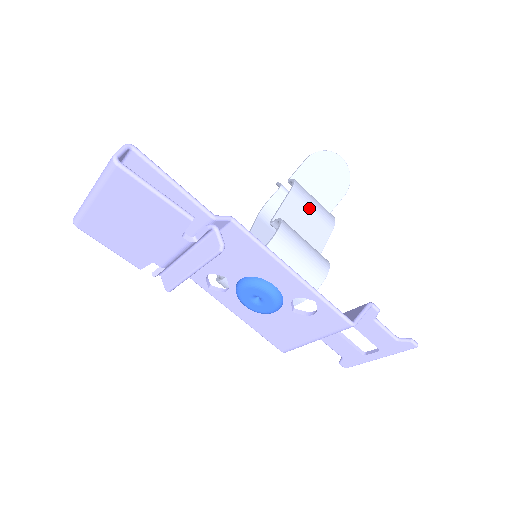
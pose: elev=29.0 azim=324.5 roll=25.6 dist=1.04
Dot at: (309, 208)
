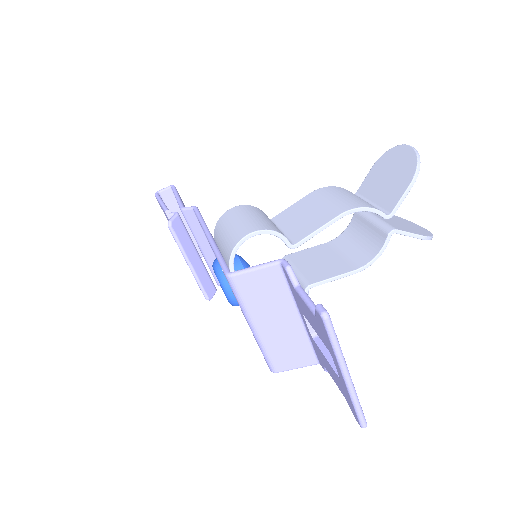
Dot at: (322, 201)
